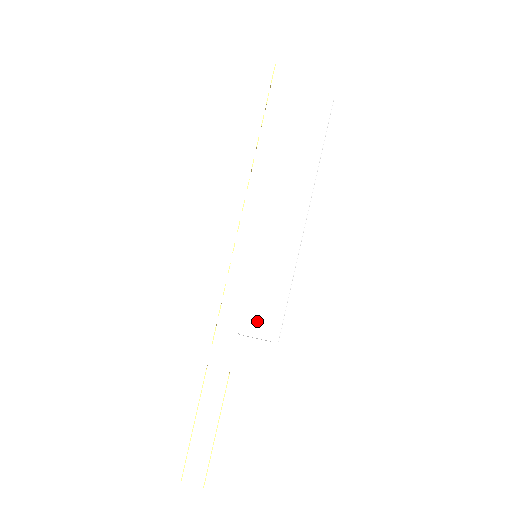
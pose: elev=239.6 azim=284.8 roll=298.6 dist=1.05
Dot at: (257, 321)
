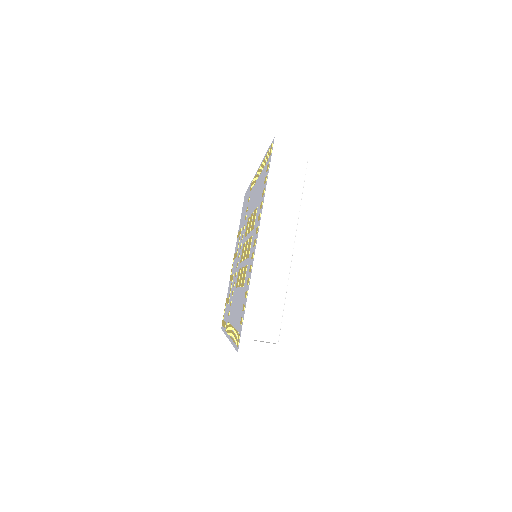
Dot at: occluded
